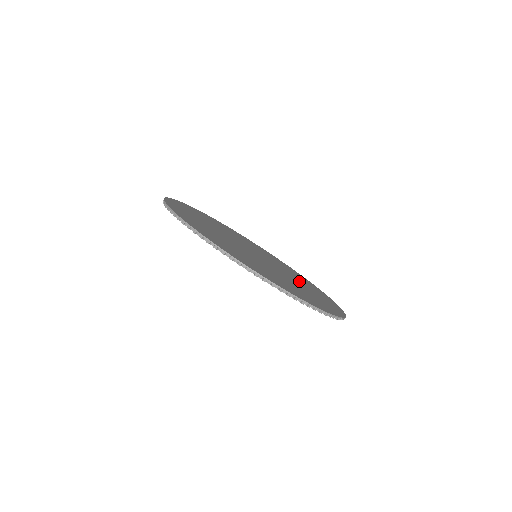
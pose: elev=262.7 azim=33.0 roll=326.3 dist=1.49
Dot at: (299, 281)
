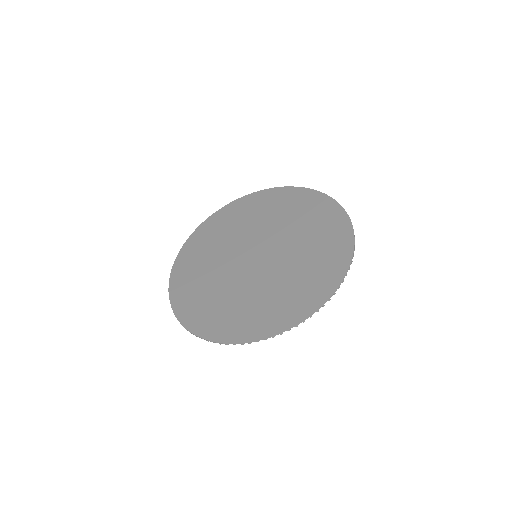
Dot at: (292, 224)
